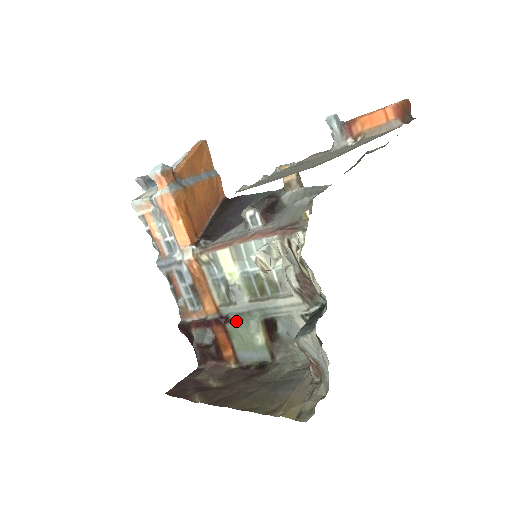
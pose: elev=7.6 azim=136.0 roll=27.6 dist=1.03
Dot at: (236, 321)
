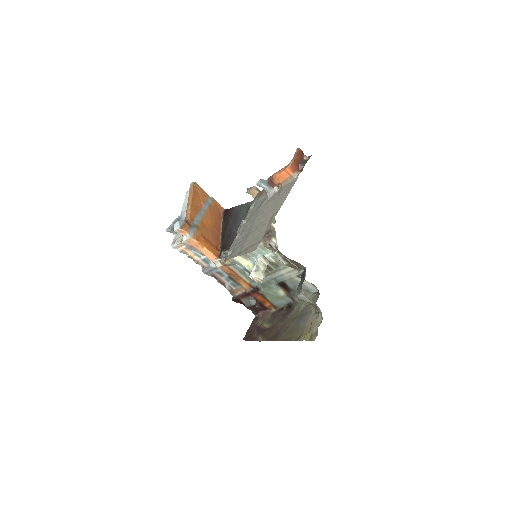
Dot at: (263, 288)
